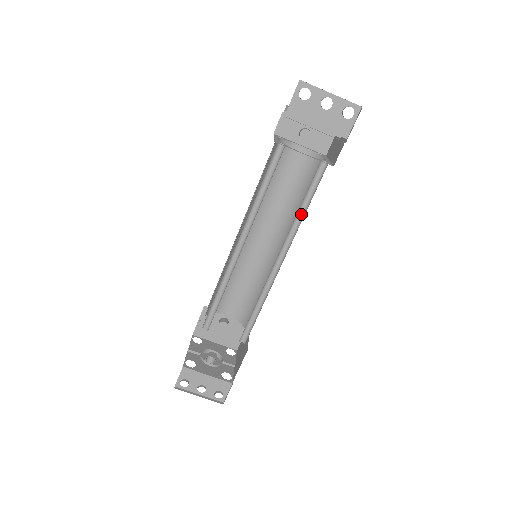
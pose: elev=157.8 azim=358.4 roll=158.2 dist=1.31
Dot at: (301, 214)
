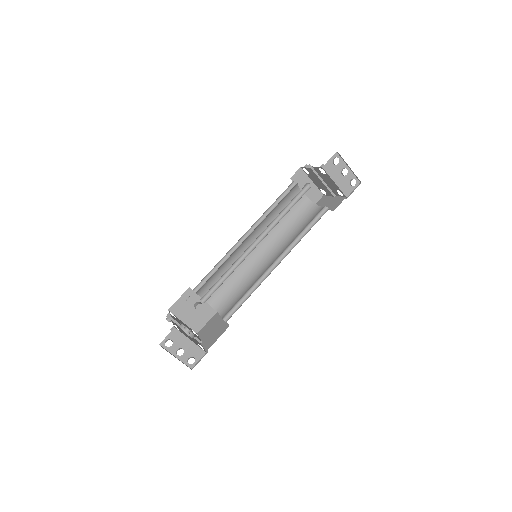
Dot at: (301, 235)
